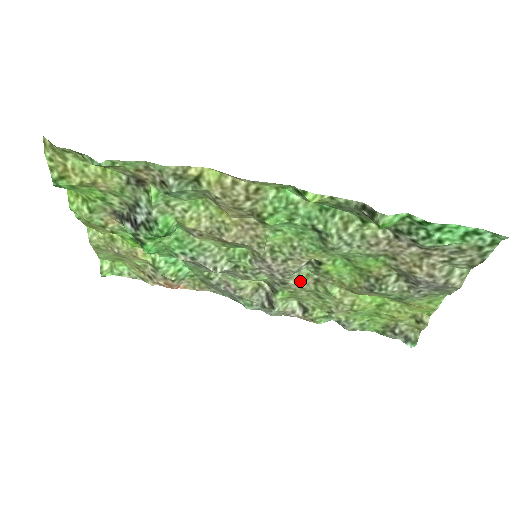
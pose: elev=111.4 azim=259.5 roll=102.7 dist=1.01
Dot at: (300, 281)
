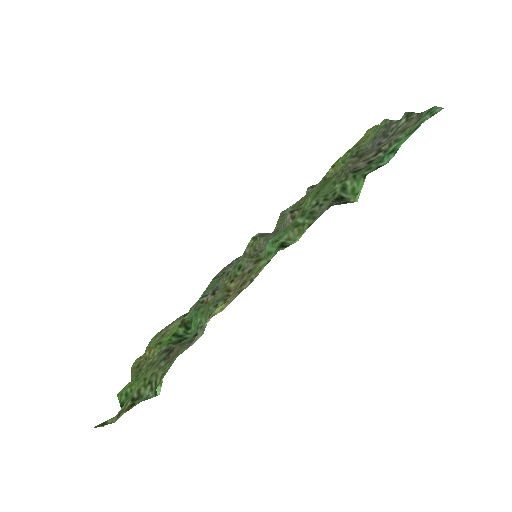
Dot at: occluded
